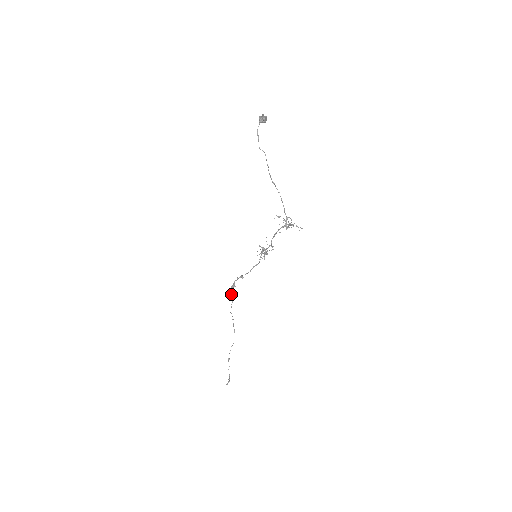
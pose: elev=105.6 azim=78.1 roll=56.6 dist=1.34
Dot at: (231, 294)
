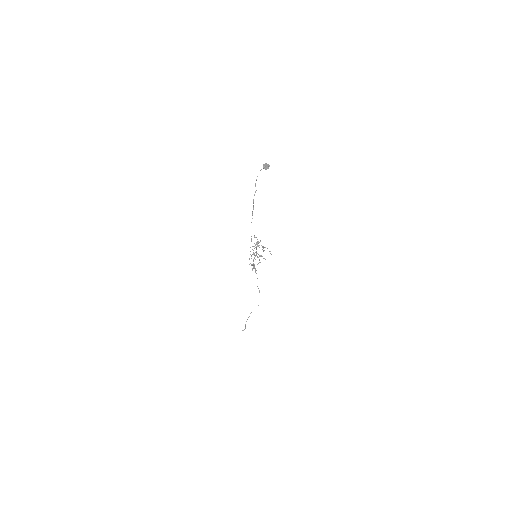
Dot at: occluded
